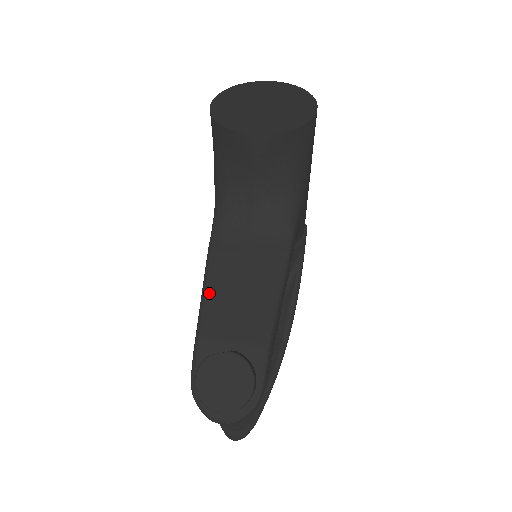
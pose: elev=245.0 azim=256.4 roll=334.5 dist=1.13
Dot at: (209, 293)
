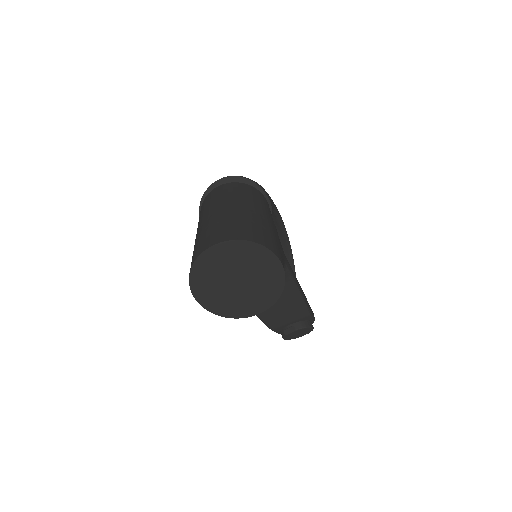
Dot at: (263, 317)
